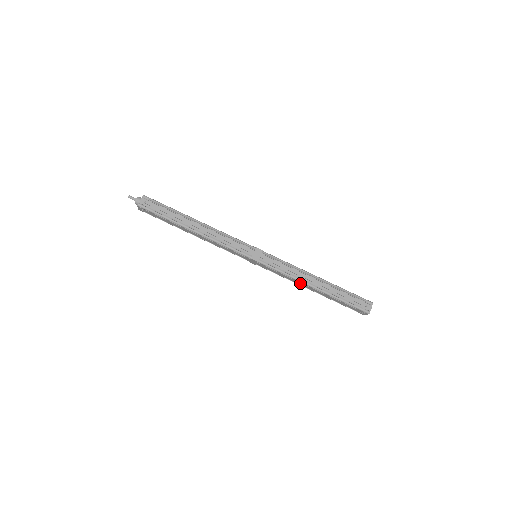
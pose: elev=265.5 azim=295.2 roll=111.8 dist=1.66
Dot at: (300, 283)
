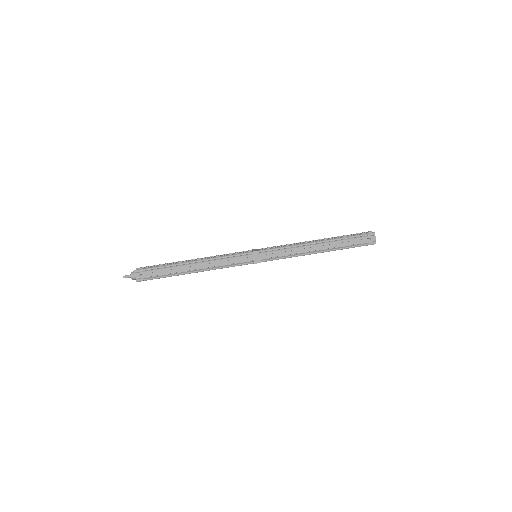
Dot at: occluded
